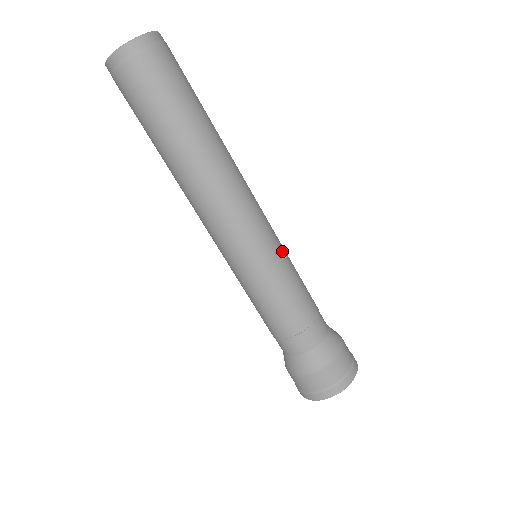
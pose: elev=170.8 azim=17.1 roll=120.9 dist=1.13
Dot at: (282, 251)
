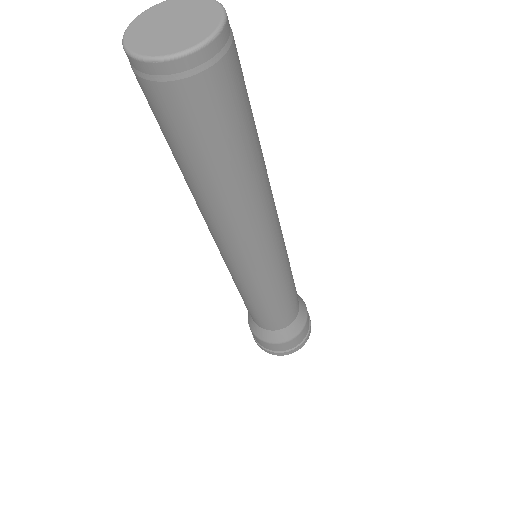
Dot at: (267, 283)
